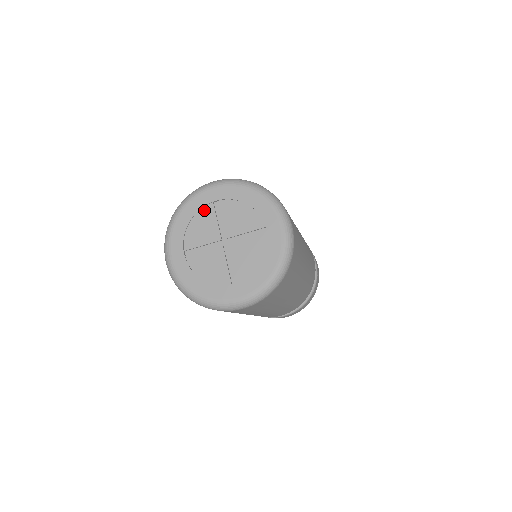
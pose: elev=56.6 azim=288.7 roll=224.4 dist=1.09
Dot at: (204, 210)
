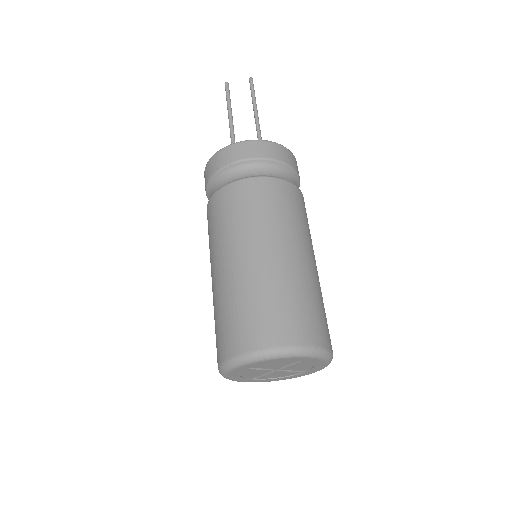
Dot at: (243, 372)
